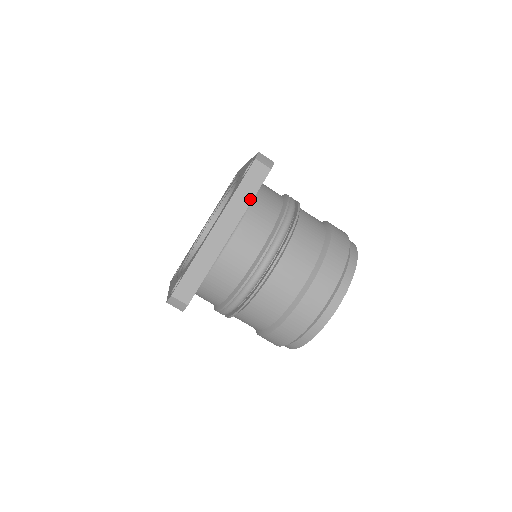
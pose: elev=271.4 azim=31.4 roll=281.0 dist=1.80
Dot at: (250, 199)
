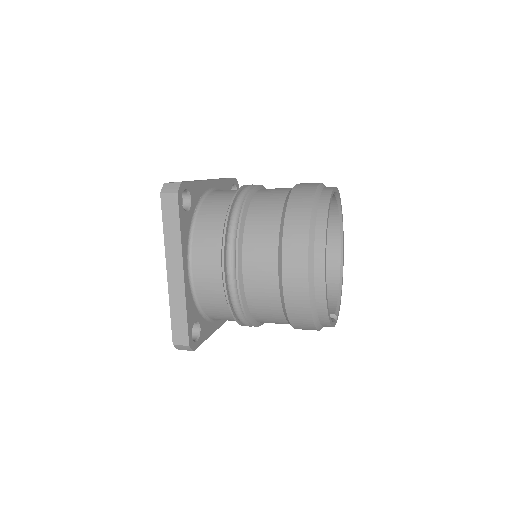
Dot at: (178, 230)
